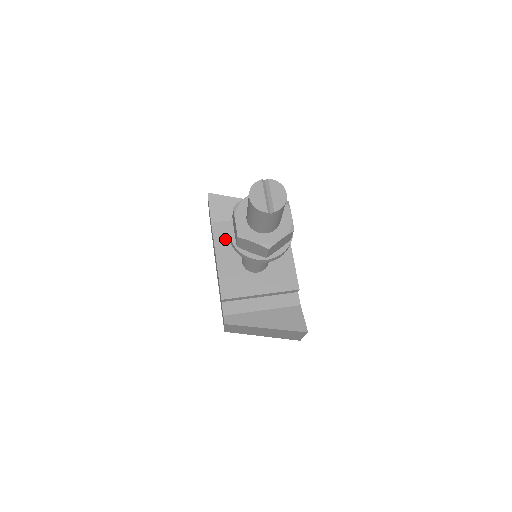
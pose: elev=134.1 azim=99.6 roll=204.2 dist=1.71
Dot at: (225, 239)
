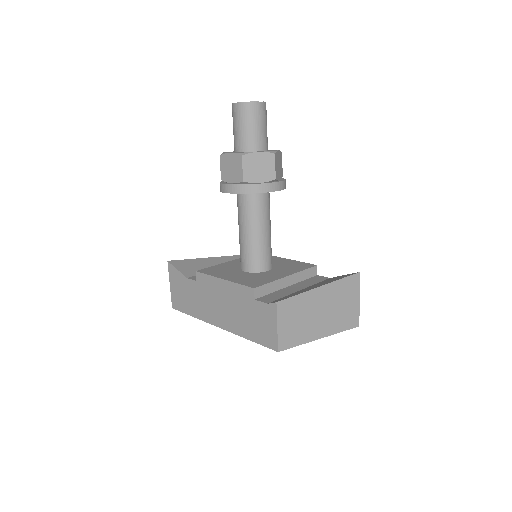
Dot at: (213, 270)
